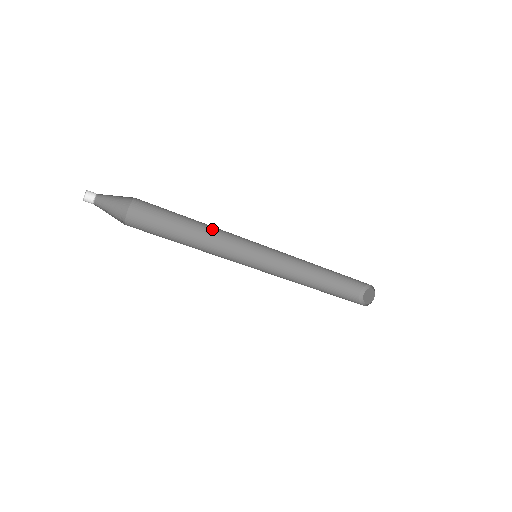
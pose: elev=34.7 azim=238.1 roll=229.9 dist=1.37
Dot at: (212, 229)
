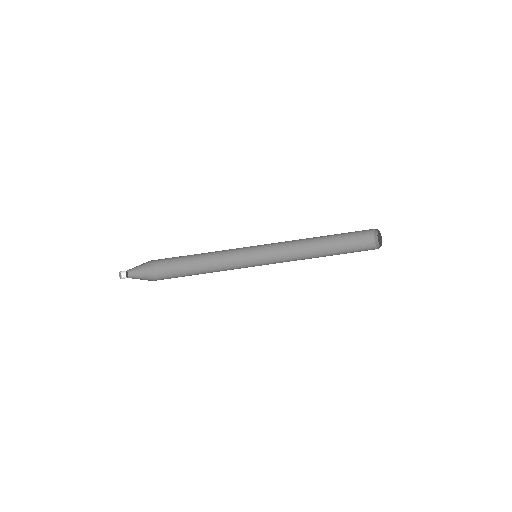
Dot at: (217, 263)
